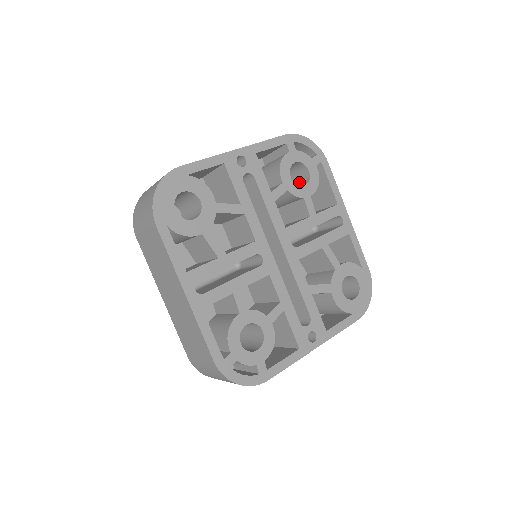
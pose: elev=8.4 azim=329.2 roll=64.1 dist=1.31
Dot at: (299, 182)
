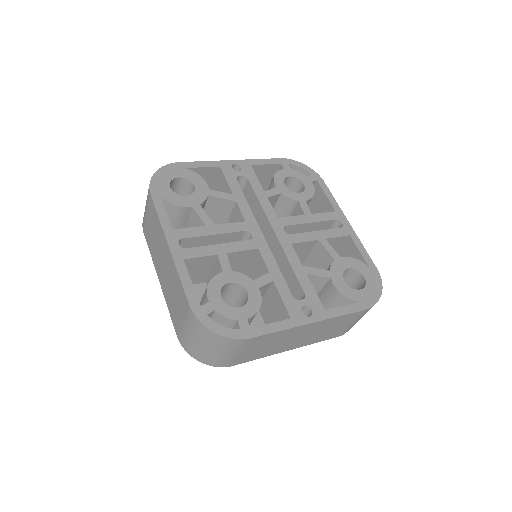
Dot at: occluded
